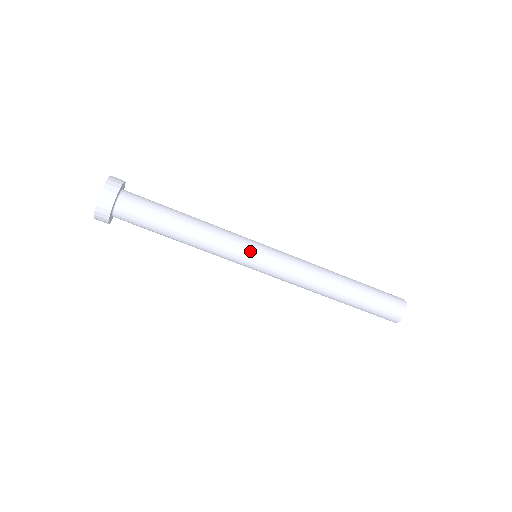
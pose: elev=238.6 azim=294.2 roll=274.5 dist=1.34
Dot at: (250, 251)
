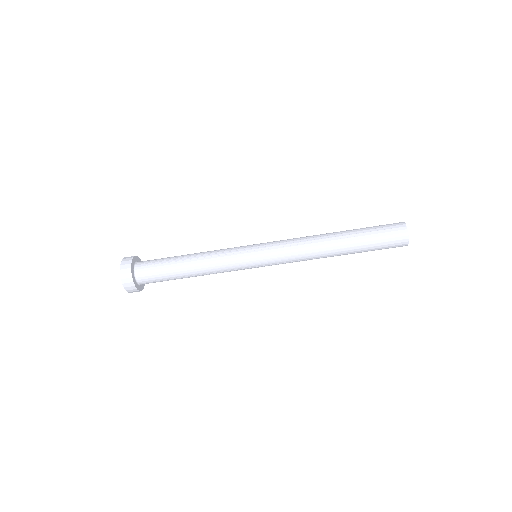
Dot at: (245, 248)
